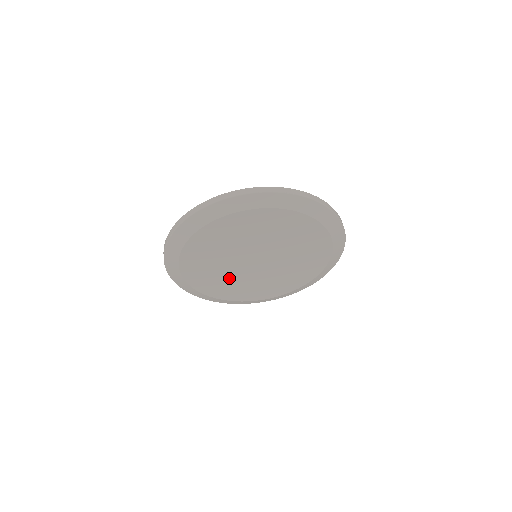
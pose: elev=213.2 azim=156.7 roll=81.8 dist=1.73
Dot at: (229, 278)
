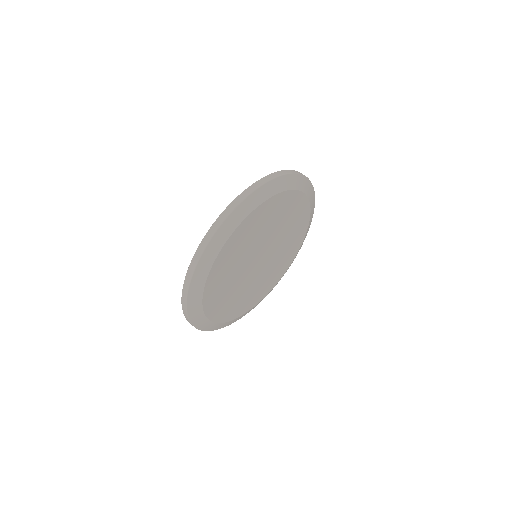
Dot at: (233, 286)
